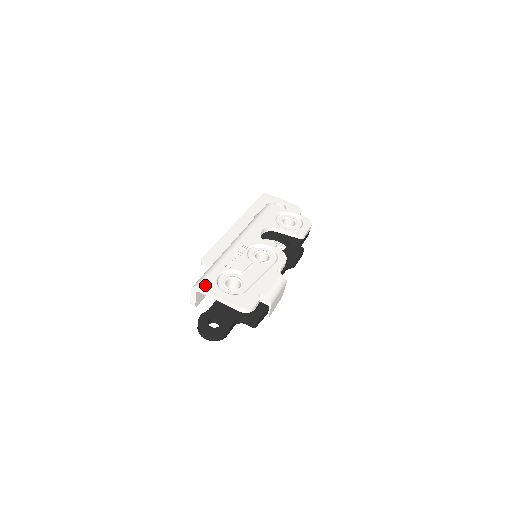
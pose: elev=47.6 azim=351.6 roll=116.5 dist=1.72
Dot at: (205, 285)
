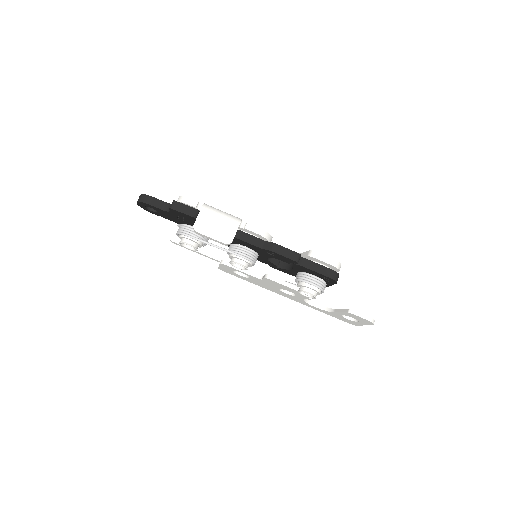
Dot at: occluded
